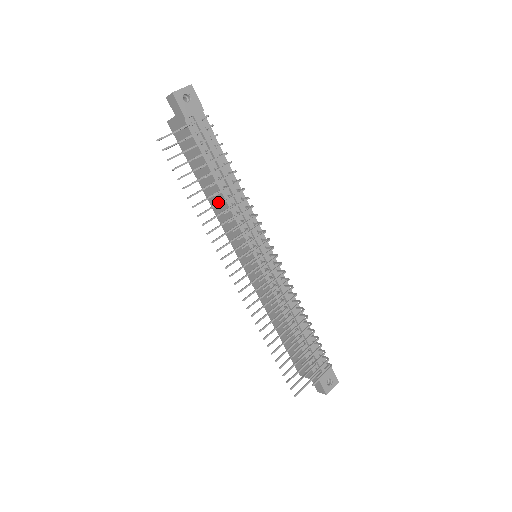
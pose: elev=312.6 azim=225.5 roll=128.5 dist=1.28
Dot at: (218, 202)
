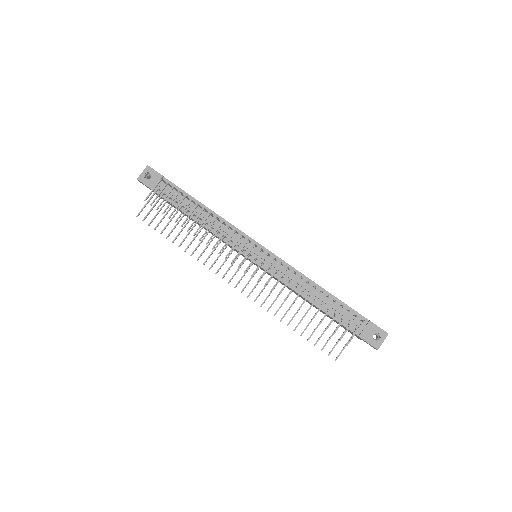
Dot at: (197, 233)
